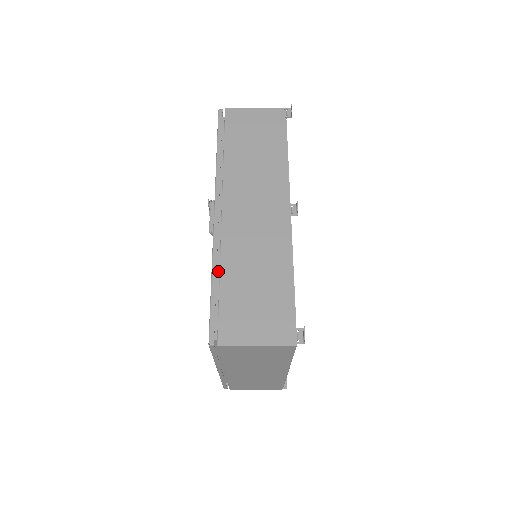
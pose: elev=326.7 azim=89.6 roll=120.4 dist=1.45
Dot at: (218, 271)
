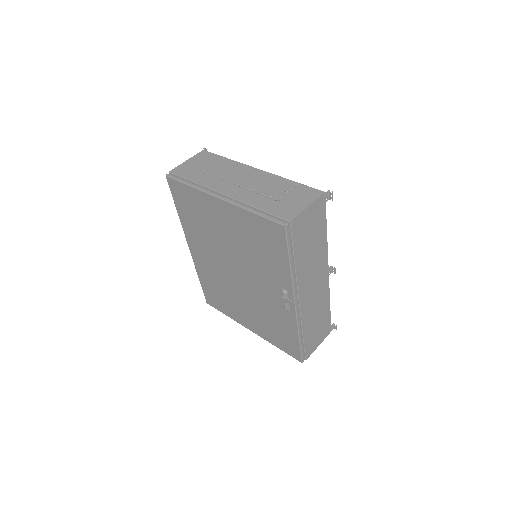
Dot at: occluded
